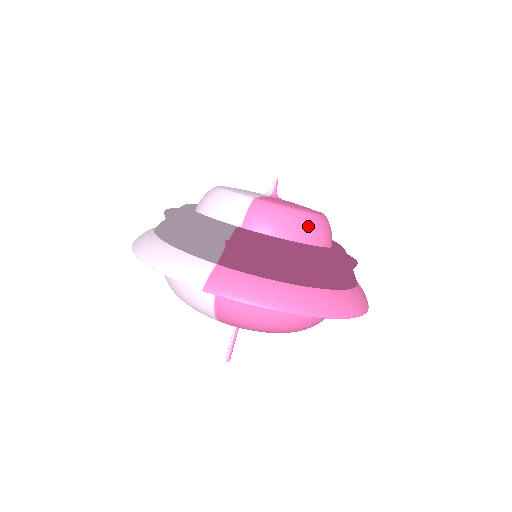
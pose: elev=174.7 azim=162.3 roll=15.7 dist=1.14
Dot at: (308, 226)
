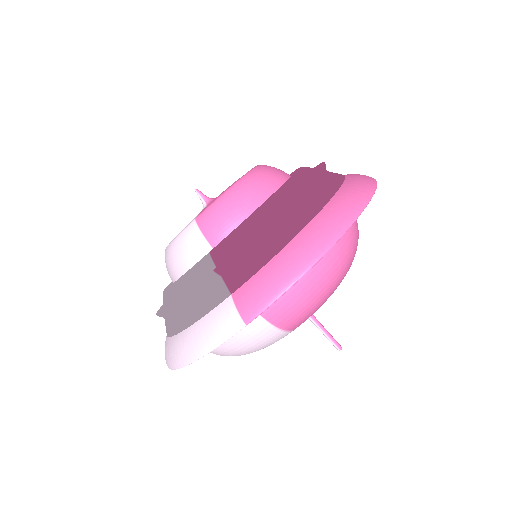
Dot at: (255, 185)
